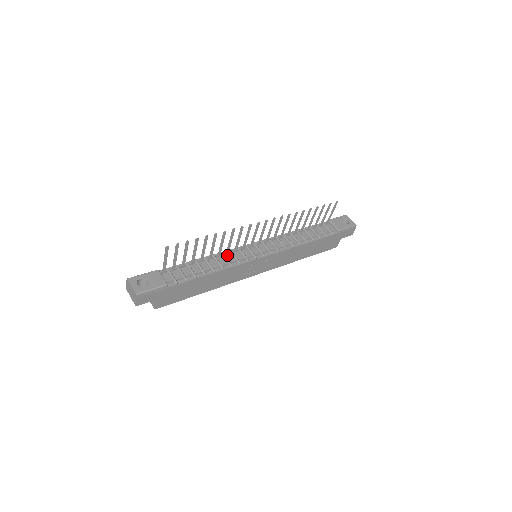
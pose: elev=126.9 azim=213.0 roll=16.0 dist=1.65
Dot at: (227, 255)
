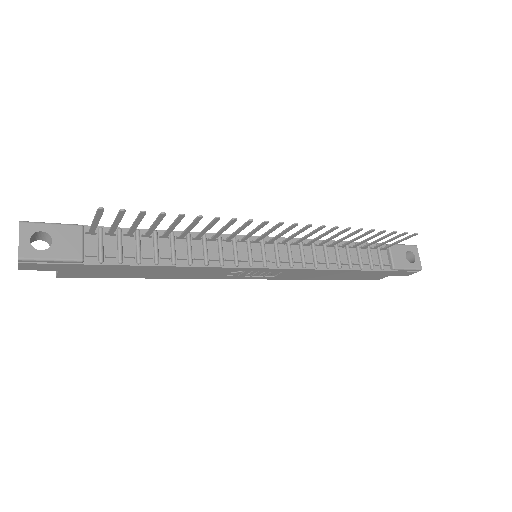
Dot at: (211, 242)
